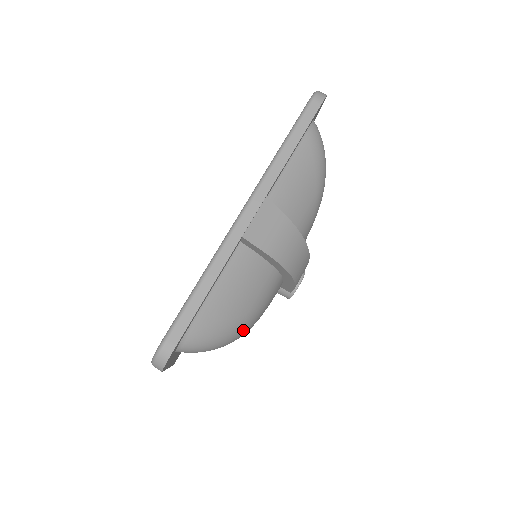
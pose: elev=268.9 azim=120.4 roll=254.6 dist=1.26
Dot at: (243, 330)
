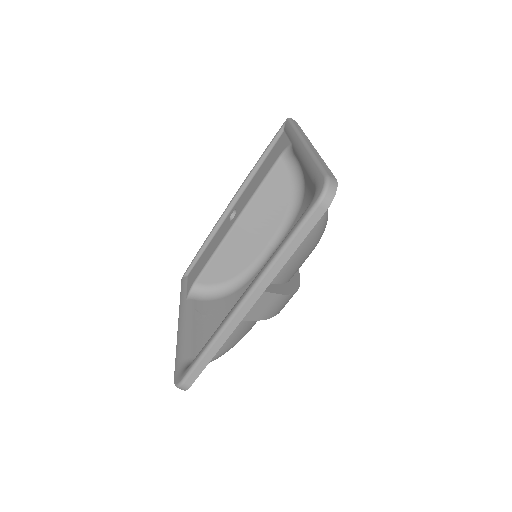
Dot at: occluded
